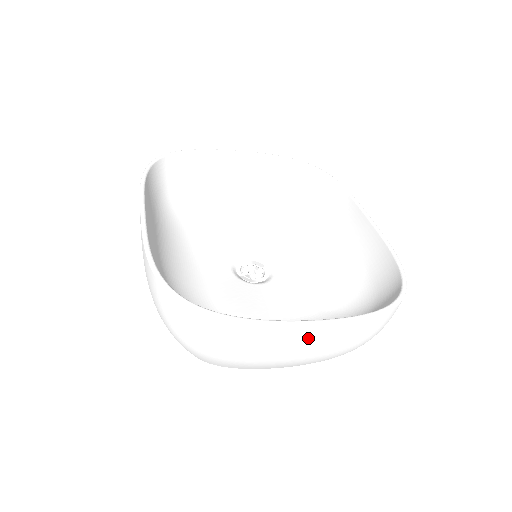
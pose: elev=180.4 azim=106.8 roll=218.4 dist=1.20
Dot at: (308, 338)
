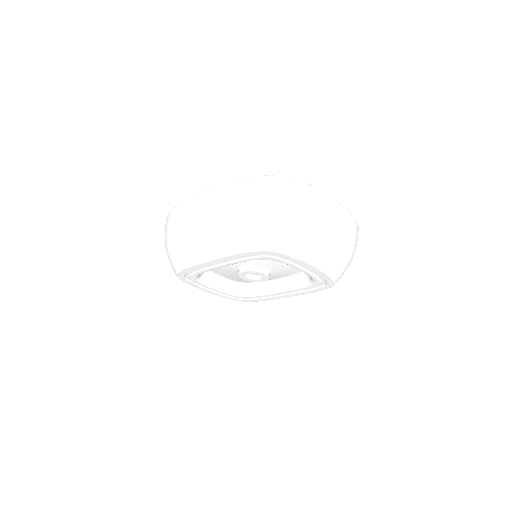
Dot at: (337, 211)
